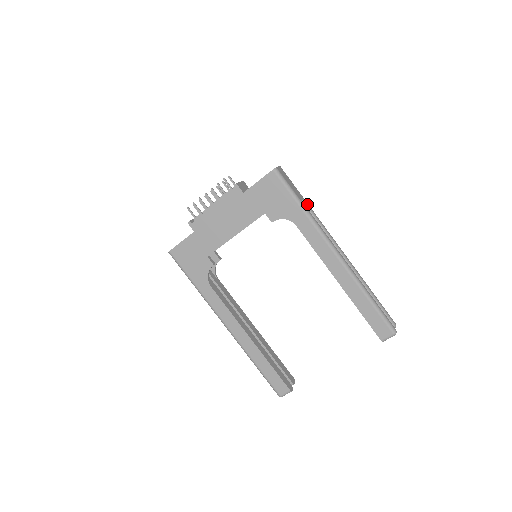
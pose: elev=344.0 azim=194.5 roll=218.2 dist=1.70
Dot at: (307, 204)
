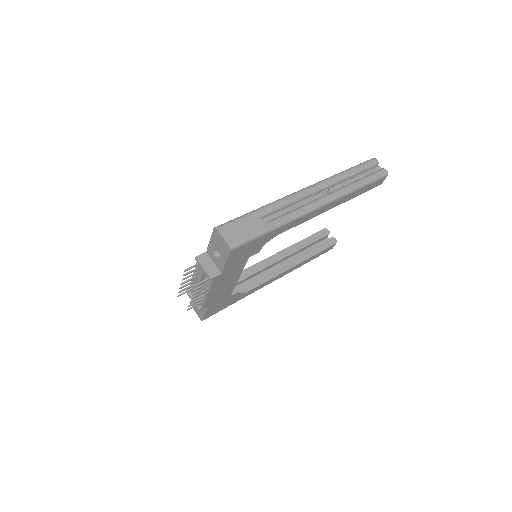
Dot at: (263, 212)
